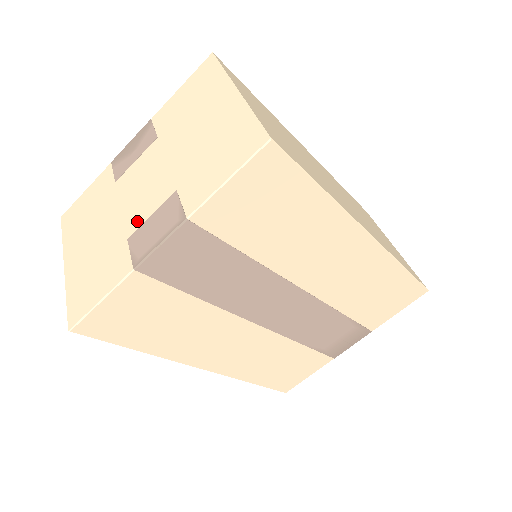
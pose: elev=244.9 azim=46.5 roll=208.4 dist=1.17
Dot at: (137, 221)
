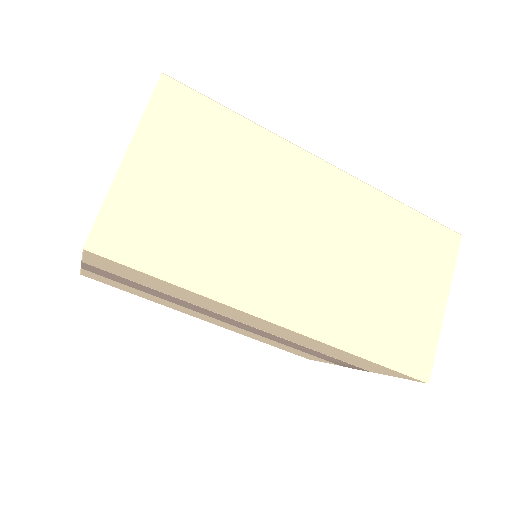
Dot at: occluded
